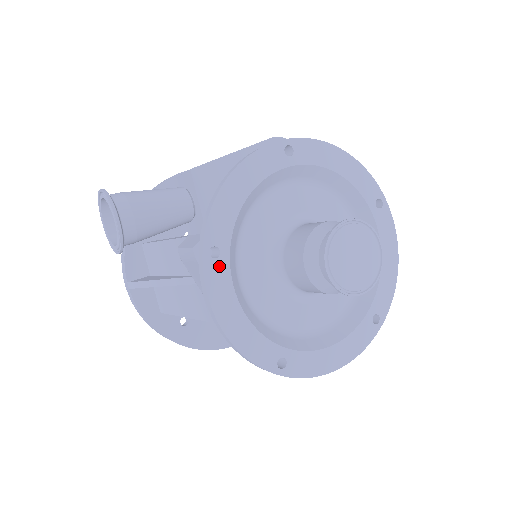
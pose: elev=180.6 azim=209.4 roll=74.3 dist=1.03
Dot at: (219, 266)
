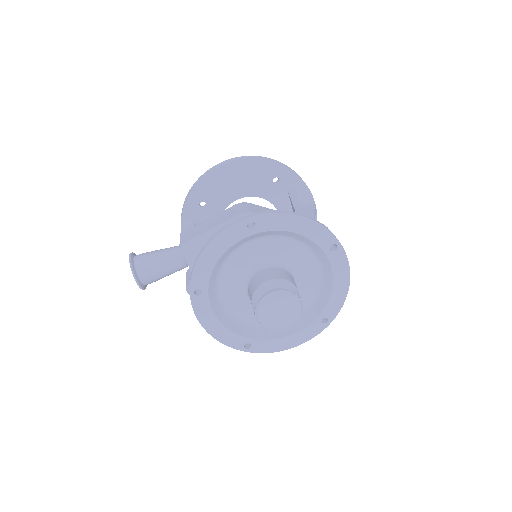
Dot at: (201, 299)
